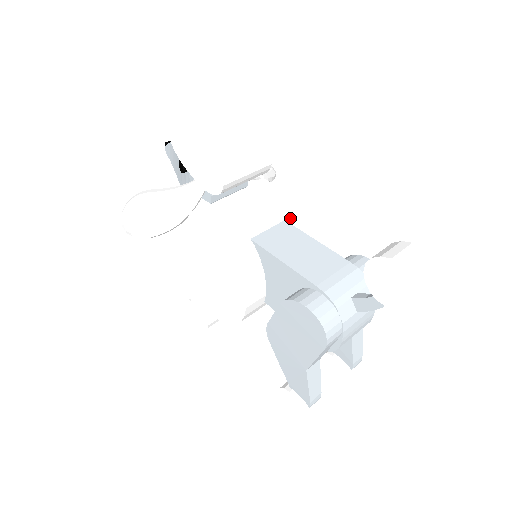
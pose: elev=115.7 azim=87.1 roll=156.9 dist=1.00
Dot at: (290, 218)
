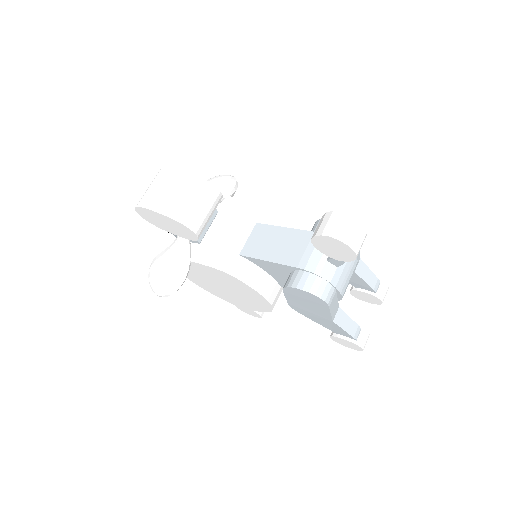
Dot at: (260, 218)
